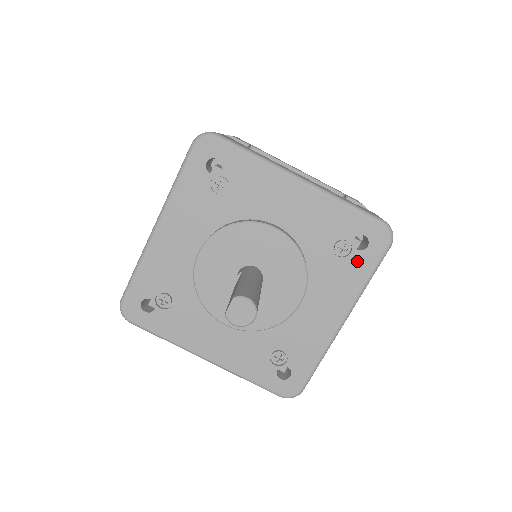
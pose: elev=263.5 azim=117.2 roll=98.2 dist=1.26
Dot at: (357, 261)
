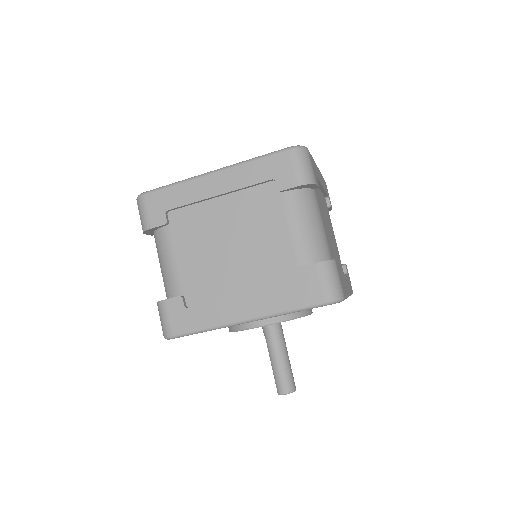
Dot at: occluded
